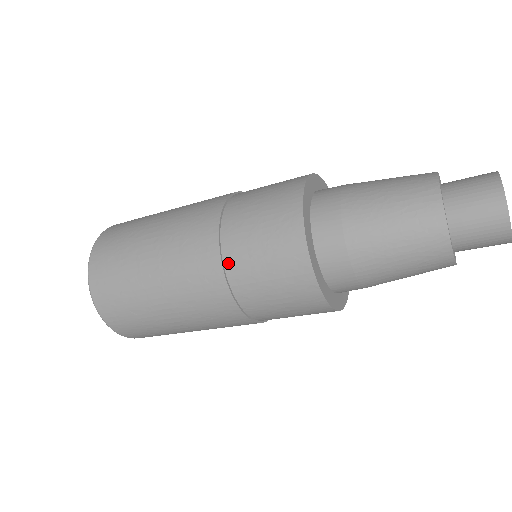
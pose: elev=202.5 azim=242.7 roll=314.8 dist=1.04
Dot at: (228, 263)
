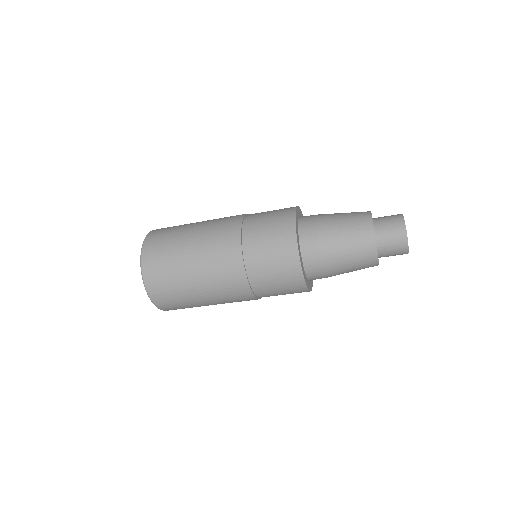
Dot at: (252, 281)
